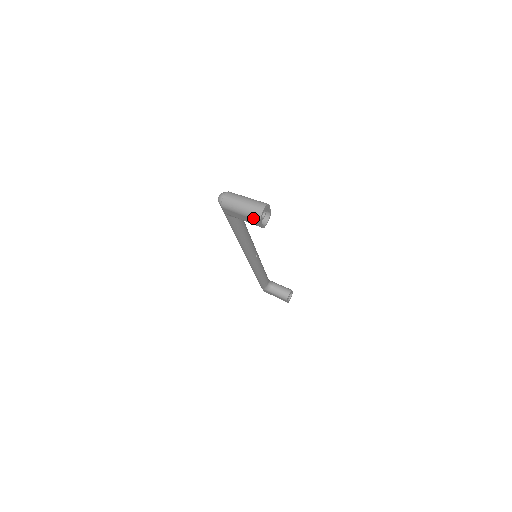
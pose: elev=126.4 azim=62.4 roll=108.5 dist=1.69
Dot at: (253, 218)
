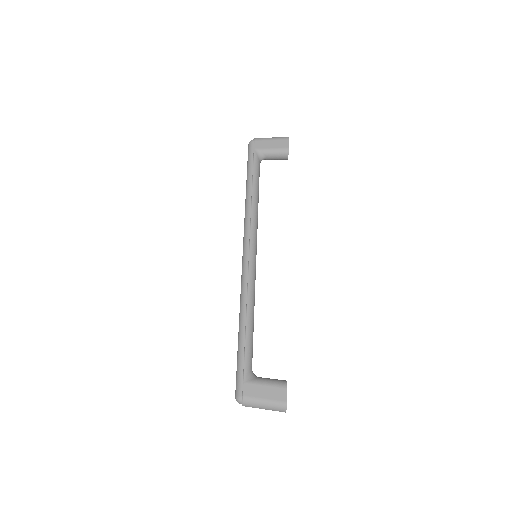
Dot at: occluded
